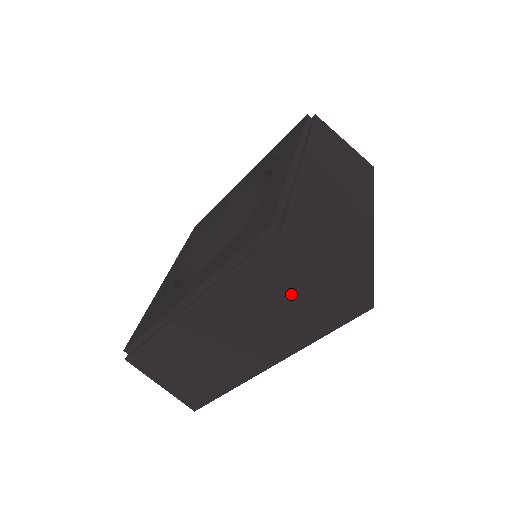
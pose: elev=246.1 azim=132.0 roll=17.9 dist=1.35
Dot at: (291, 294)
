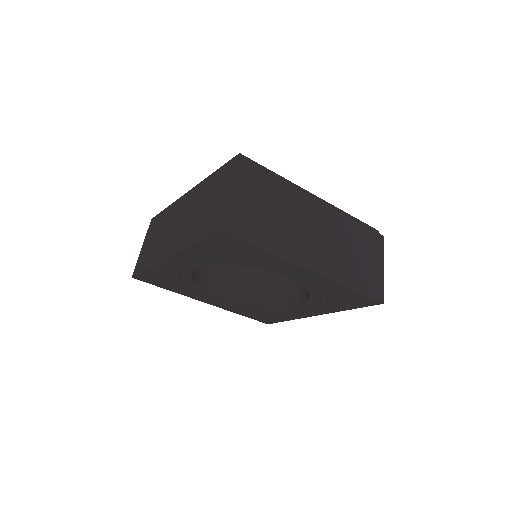
Dot at: (210, 202)
